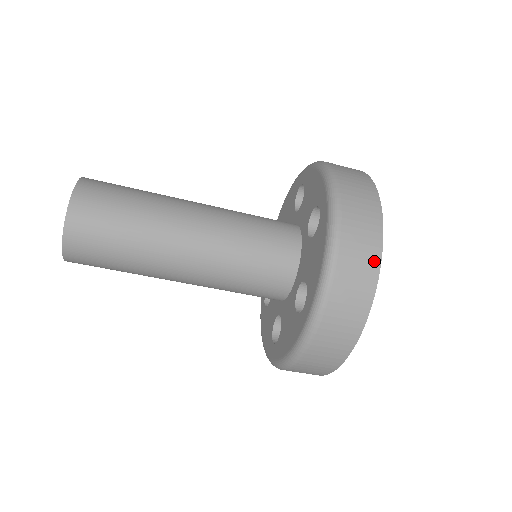
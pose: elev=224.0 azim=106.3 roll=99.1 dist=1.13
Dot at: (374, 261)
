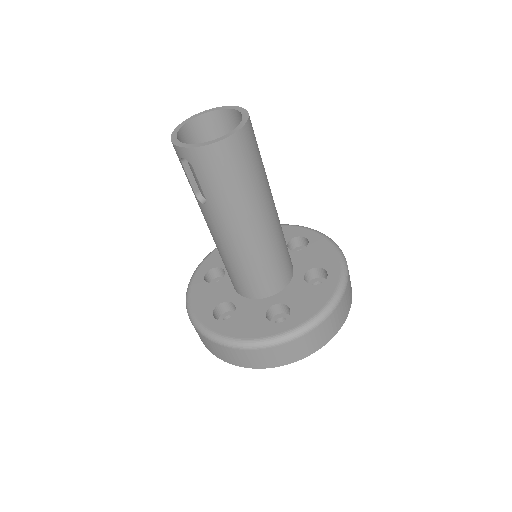
Dot at: occluded
